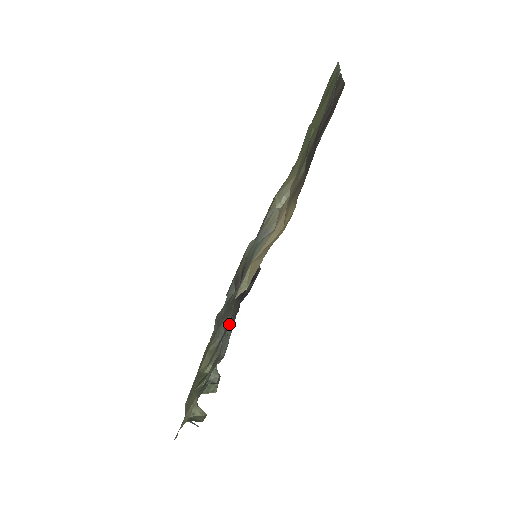
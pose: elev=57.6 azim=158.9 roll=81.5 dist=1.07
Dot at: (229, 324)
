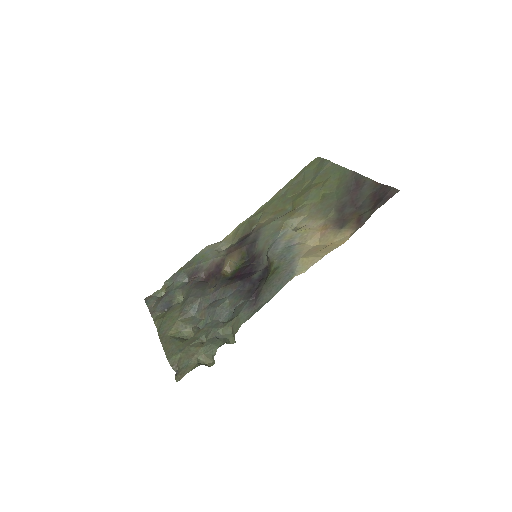
Dot at: (211, 301)
